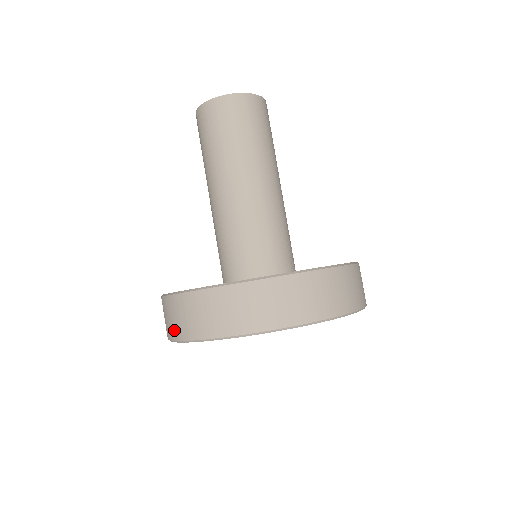
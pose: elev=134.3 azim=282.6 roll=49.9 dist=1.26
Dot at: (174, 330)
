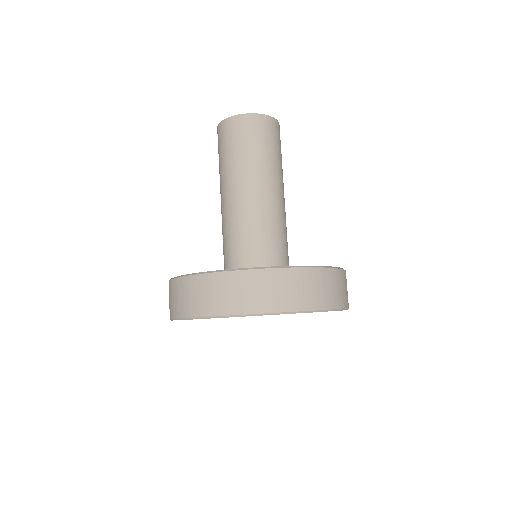
Dot at: (173, 309)
